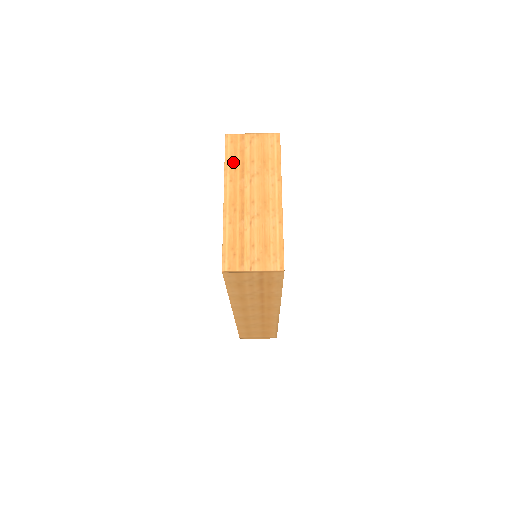
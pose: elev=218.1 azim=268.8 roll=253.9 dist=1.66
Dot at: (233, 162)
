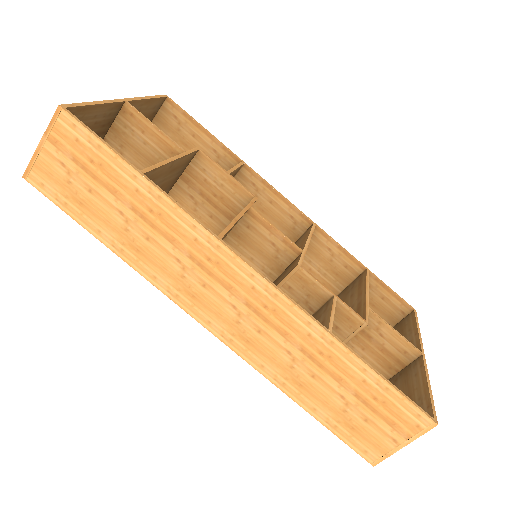
Dot at: occluded
